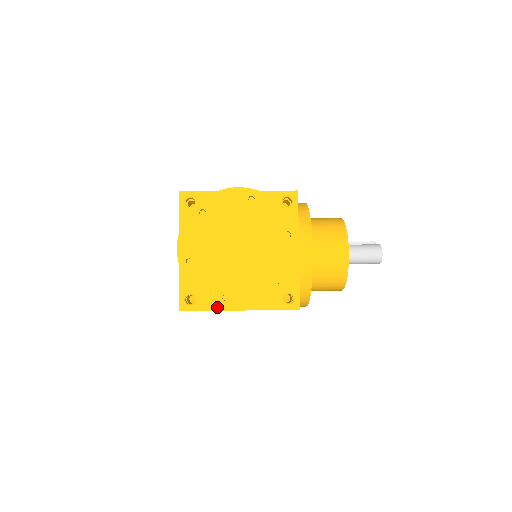
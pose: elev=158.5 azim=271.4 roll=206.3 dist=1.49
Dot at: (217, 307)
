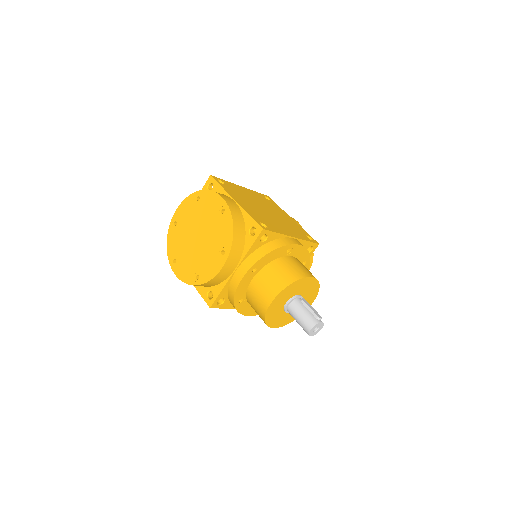
Dot at: occluded
